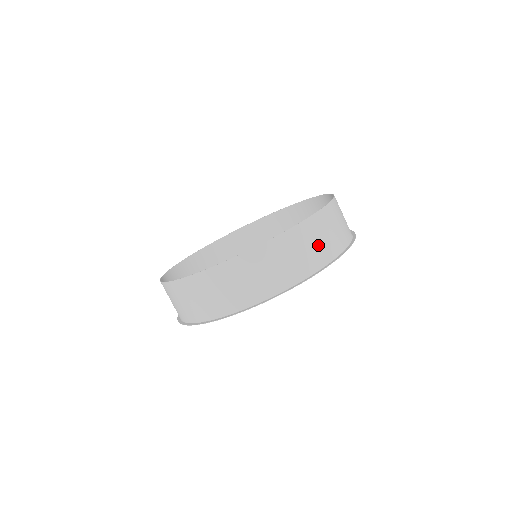
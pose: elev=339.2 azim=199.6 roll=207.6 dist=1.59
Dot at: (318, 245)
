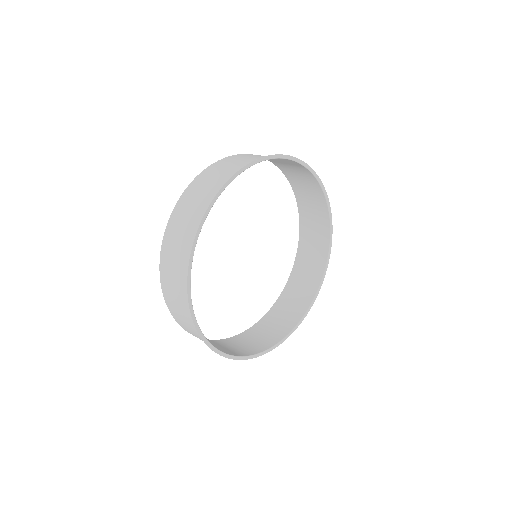
Dot at: (250, 158)
